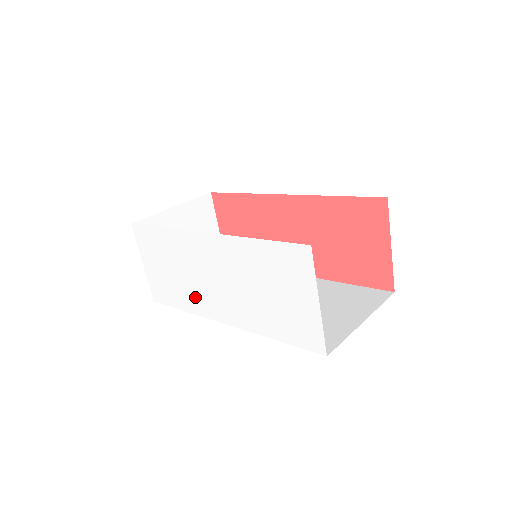
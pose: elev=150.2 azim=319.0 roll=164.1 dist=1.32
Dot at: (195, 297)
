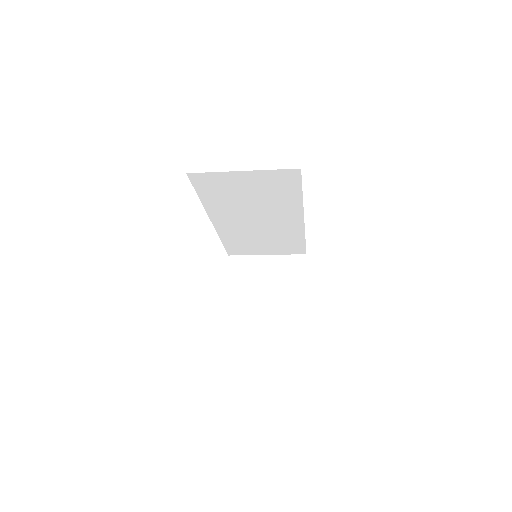
Dot at: occluded
